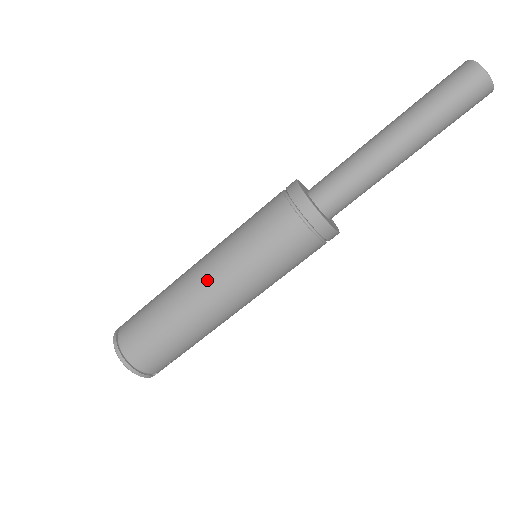
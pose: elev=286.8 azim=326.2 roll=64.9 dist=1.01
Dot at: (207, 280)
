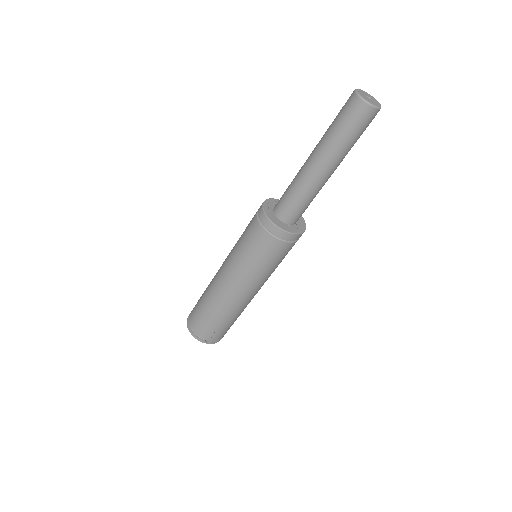
Dot at: (221, 270)
